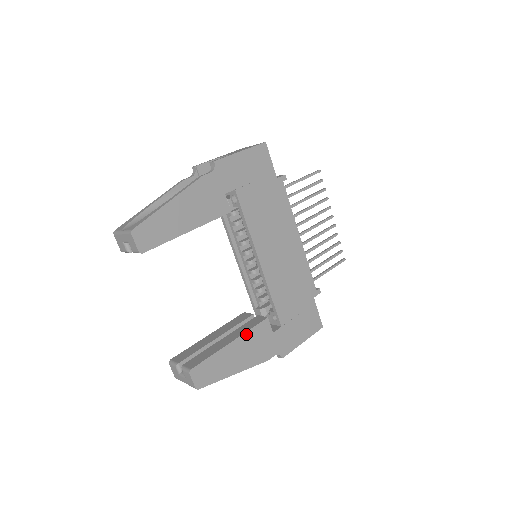
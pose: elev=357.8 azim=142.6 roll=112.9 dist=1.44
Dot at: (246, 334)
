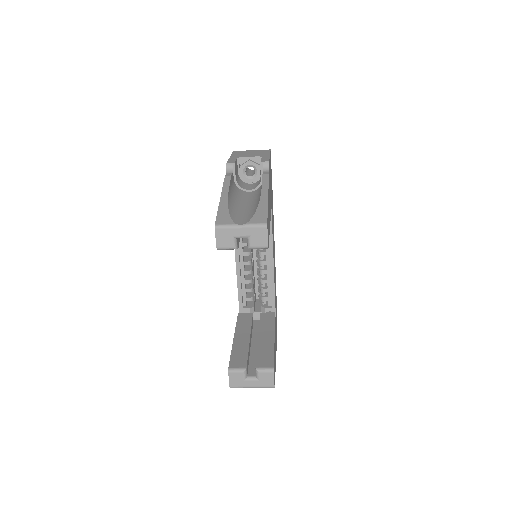
Dot at: occluded
